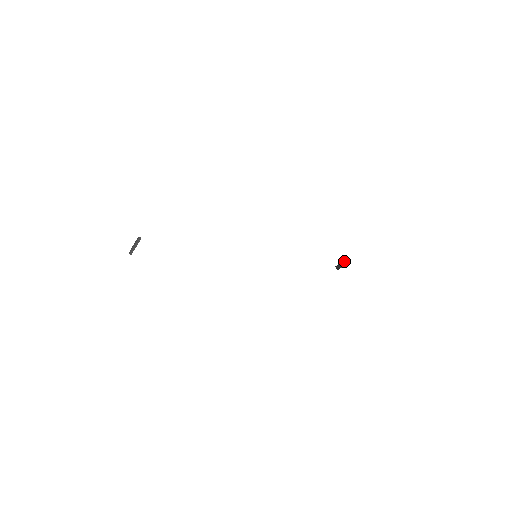
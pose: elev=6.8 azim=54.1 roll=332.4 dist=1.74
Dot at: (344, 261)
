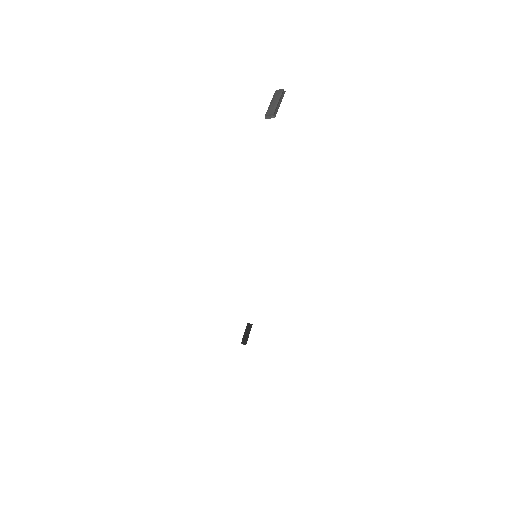
Dot at: (245, 332)
